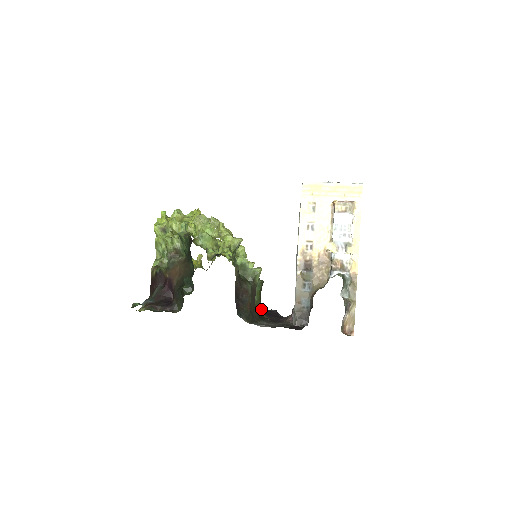
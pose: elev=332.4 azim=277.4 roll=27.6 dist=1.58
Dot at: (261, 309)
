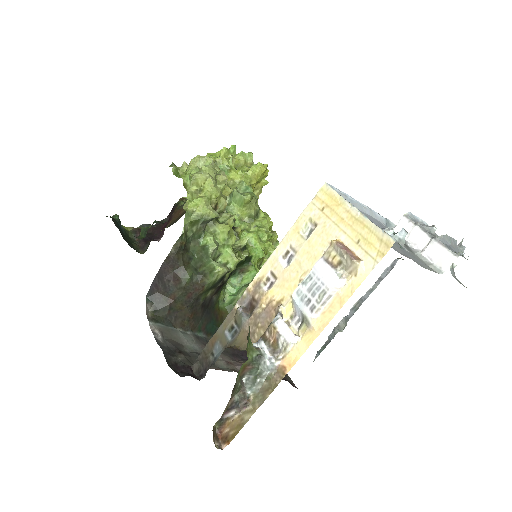
Dot at: occluded
